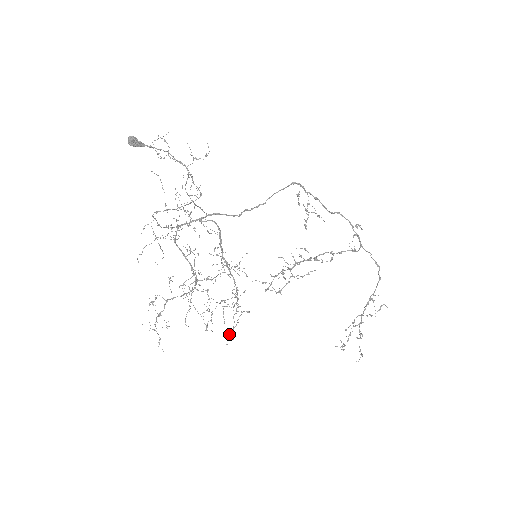
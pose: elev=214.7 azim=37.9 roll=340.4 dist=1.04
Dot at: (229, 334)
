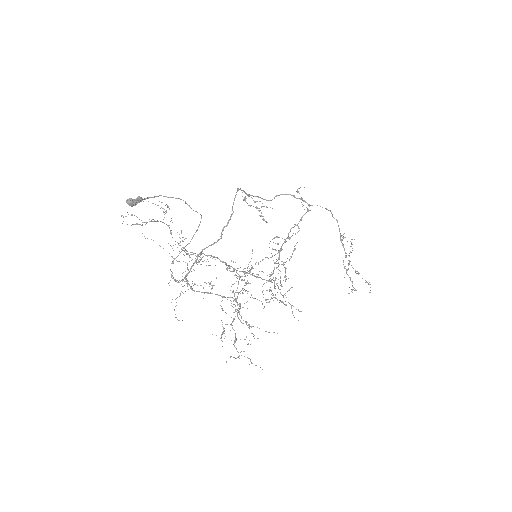
Dot at: occluded
